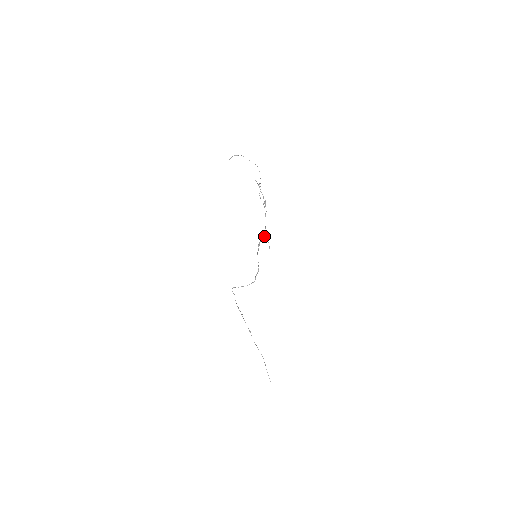
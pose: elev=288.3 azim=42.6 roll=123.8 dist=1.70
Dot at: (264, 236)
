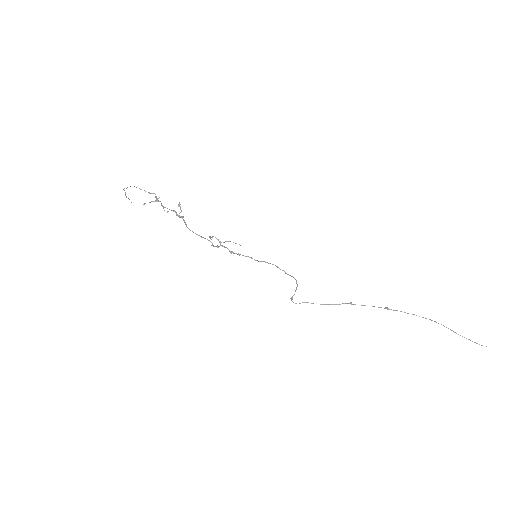
Dot at: (213, 246)
